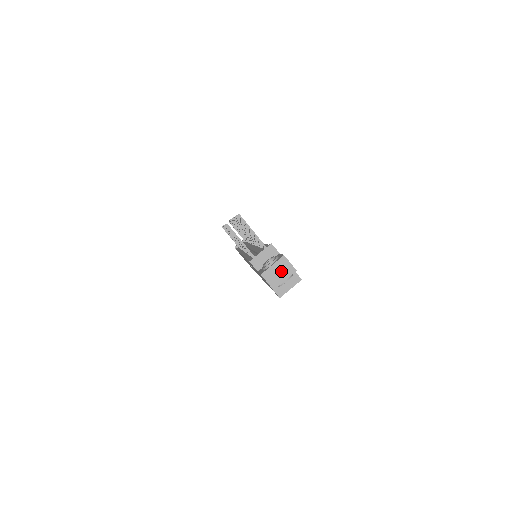
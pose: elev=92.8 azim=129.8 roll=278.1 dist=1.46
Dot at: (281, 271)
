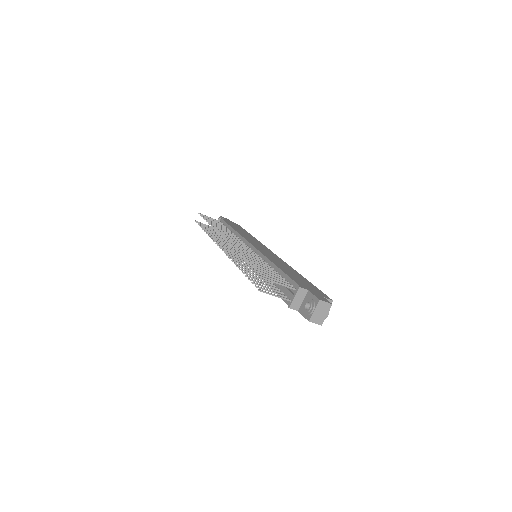
Dot at: (322, 311)
